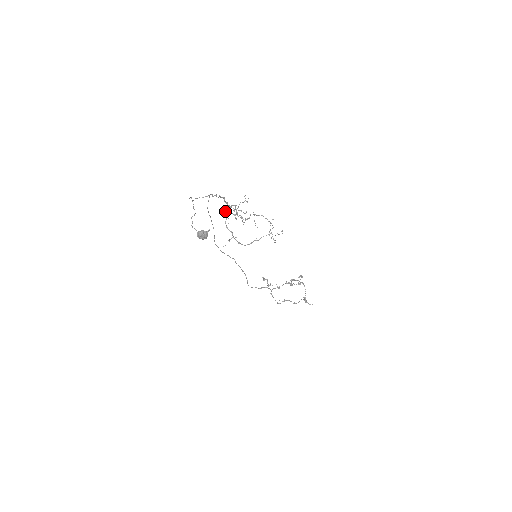
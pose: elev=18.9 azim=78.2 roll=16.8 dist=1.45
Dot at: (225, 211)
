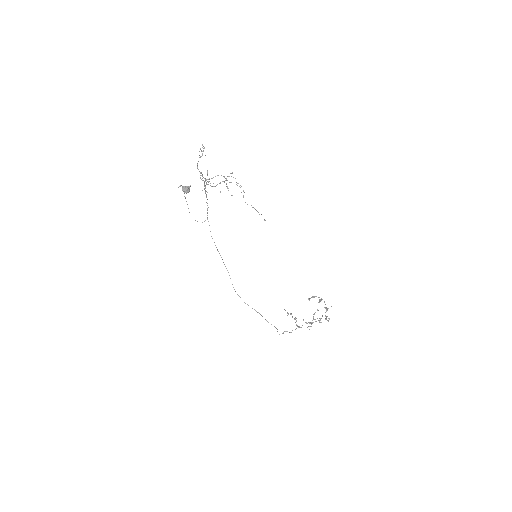
Dot at: (197, 168)
